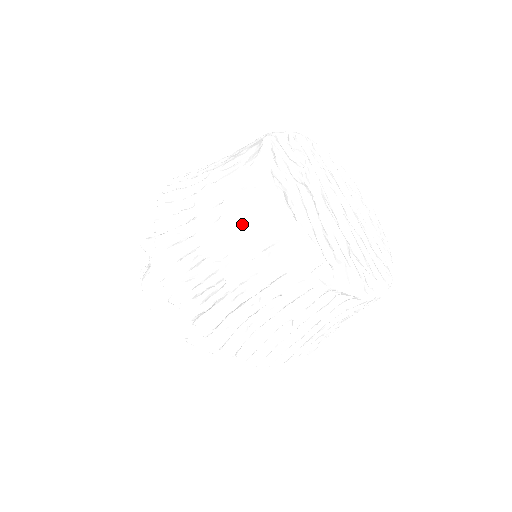
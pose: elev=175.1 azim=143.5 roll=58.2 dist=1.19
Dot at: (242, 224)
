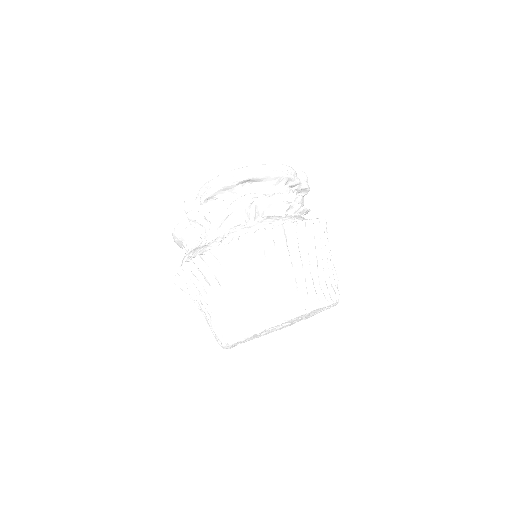
Dot at: (209, 325)
